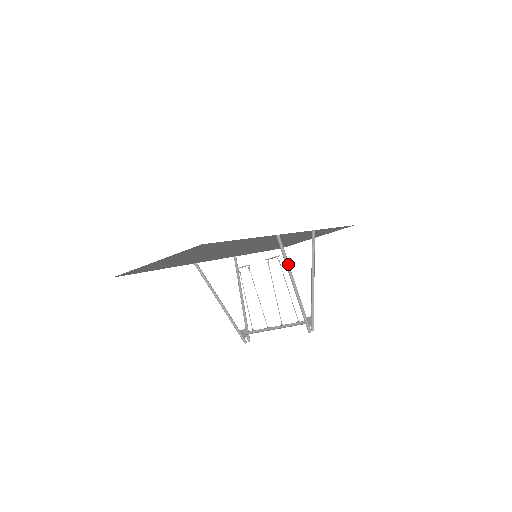
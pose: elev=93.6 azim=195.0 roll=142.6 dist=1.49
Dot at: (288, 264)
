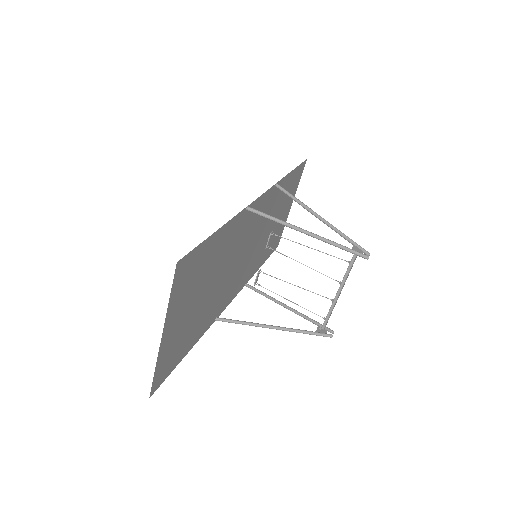
Dot at: (283, 222)
